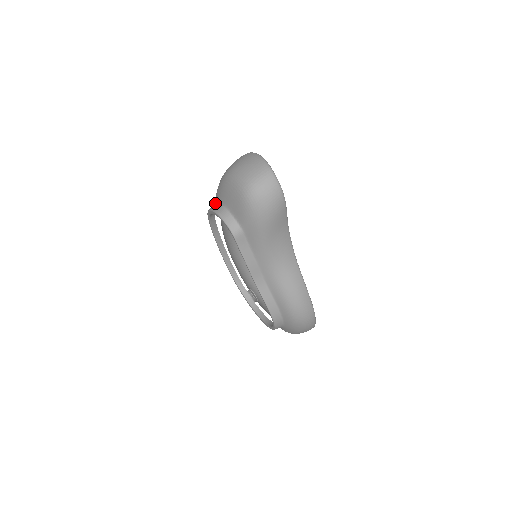
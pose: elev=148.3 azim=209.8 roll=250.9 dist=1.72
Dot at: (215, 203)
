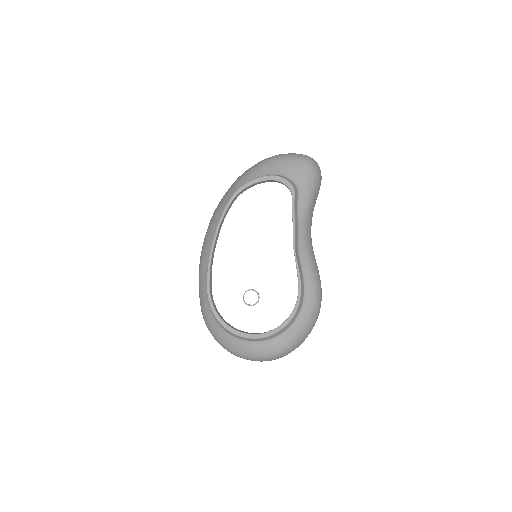
Dot at: occluded
